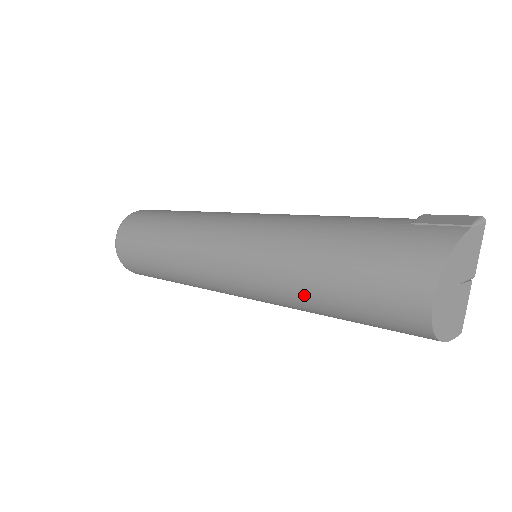
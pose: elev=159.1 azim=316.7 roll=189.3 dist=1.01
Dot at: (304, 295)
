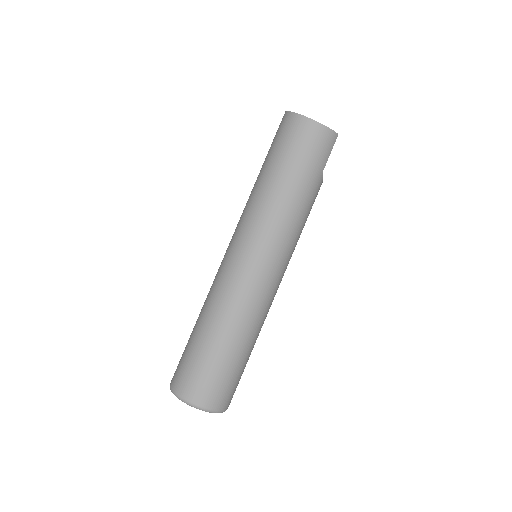
Dot at: (271, 188)
